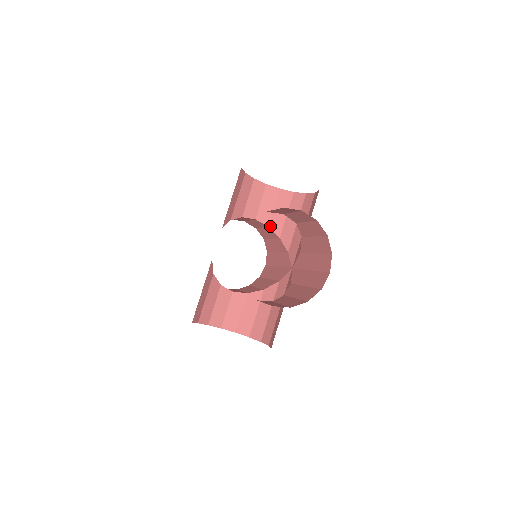
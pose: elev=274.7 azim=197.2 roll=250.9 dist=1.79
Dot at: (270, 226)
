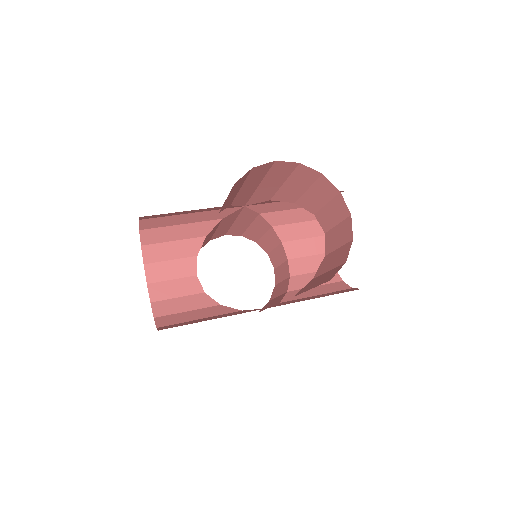
Dot at: (292, 278)
